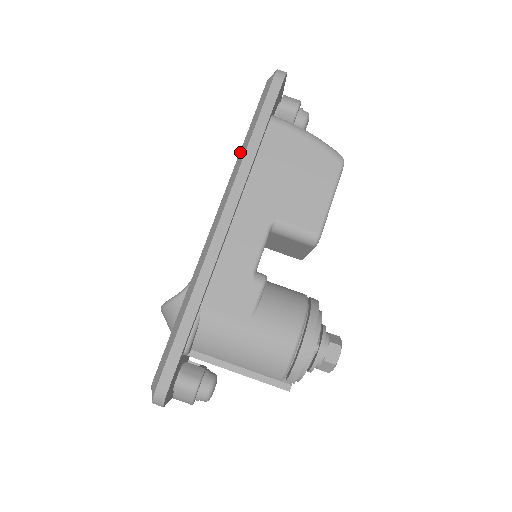
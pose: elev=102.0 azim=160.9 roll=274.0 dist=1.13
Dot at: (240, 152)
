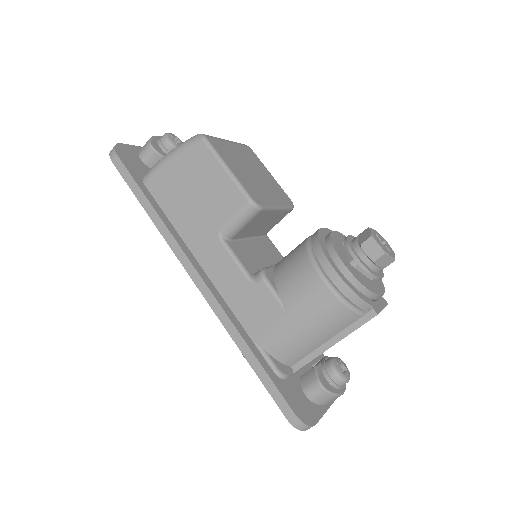
Dot at: occluded
